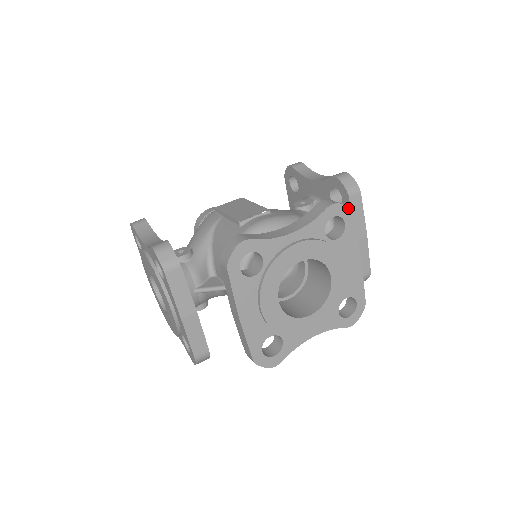
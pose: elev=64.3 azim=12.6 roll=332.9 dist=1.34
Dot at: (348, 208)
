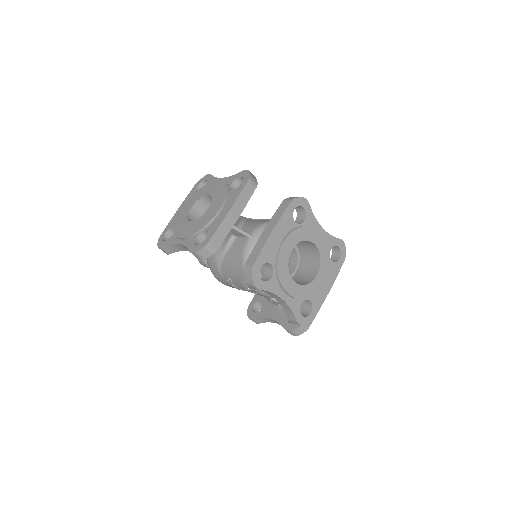
Dot at: occluded
